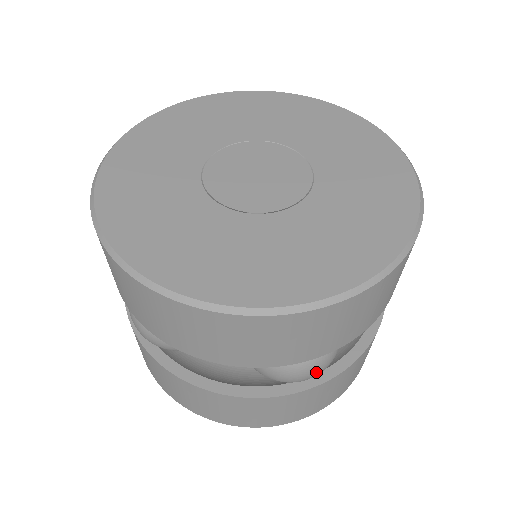
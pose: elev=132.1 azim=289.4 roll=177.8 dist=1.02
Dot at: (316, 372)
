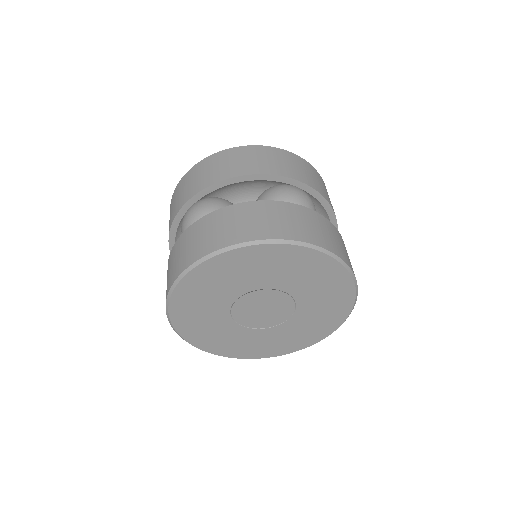
Dot at: occluded
